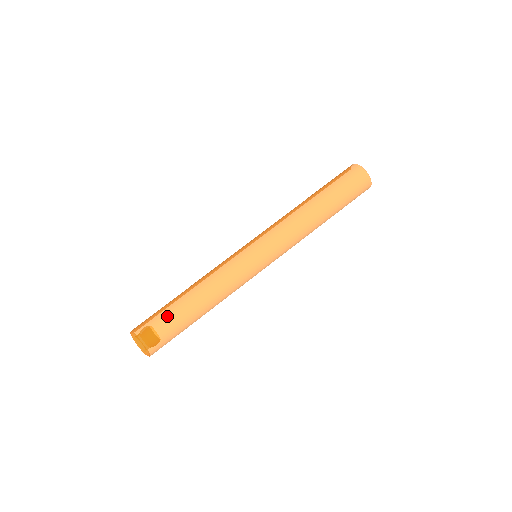
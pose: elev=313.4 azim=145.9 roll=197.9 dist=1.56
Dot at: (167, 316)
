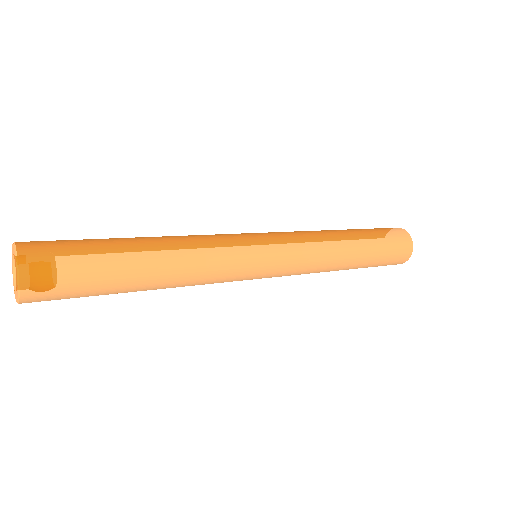
Dot at: (97, 245)
